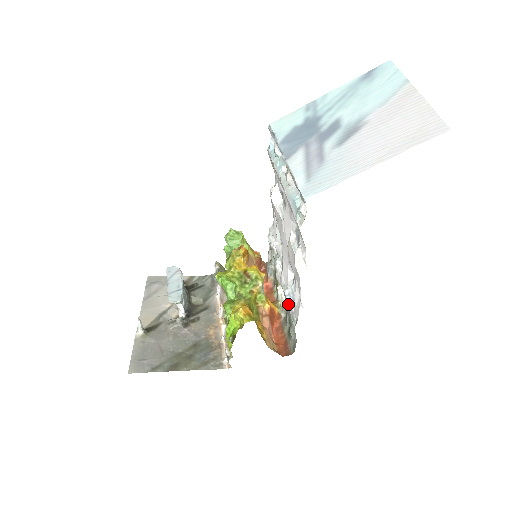
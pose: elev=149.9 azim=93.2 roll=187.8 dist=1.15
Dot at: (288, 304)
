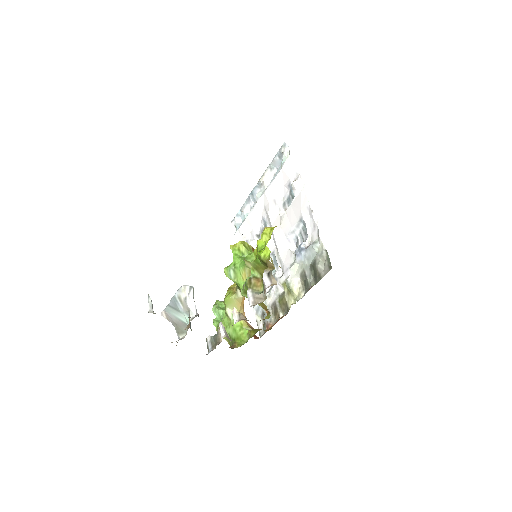
Dot at: (303, 246)
